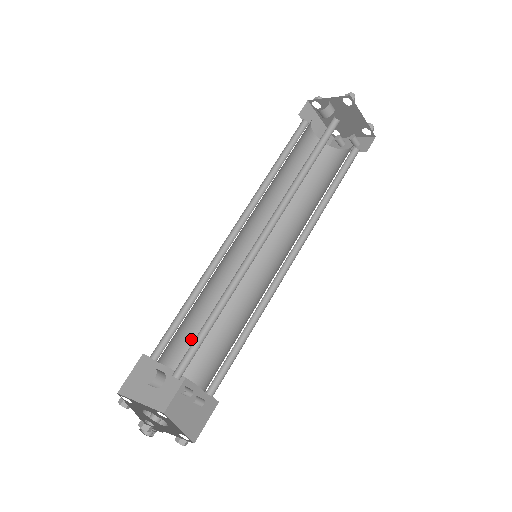
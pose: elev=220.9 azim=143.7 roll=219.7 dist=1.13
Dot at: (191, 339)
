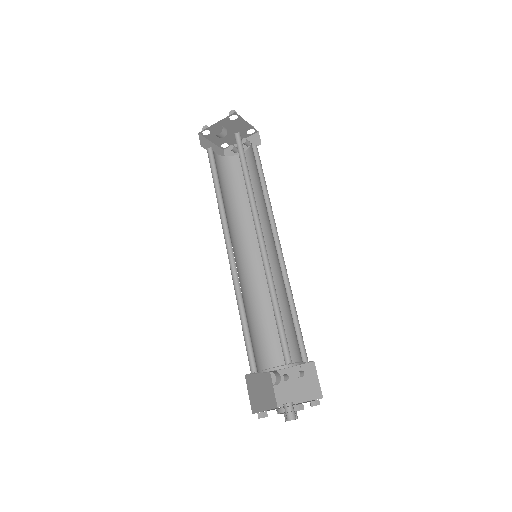
Dot at: (258, 343)
